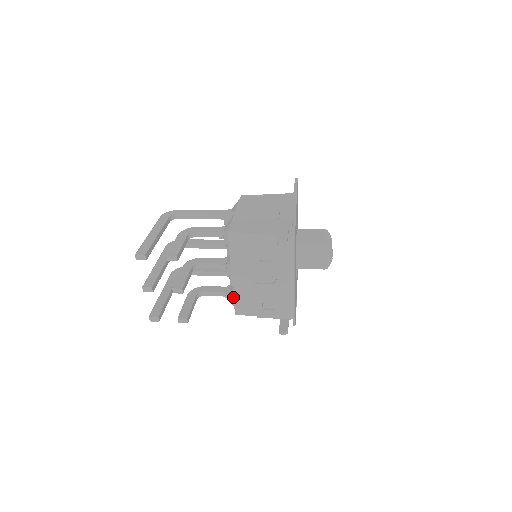
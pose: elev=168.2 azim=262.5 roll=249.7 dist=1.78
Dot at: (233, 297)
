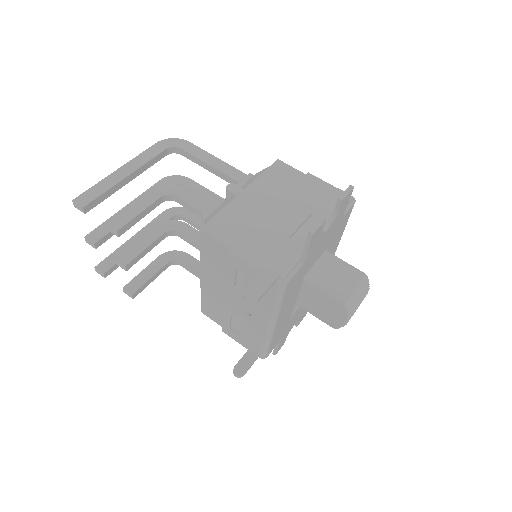
Dot at: occluded
